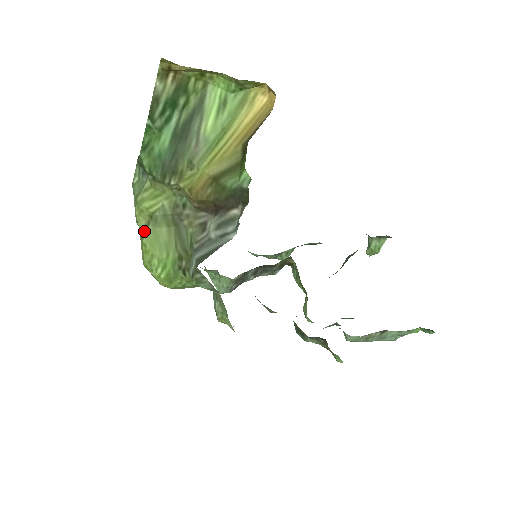
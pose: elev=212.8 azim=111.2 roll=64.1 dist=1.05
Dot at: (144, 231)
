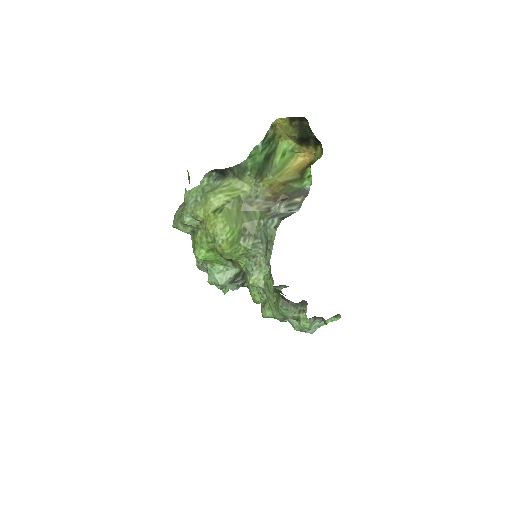
Dot at: (218, 210)
